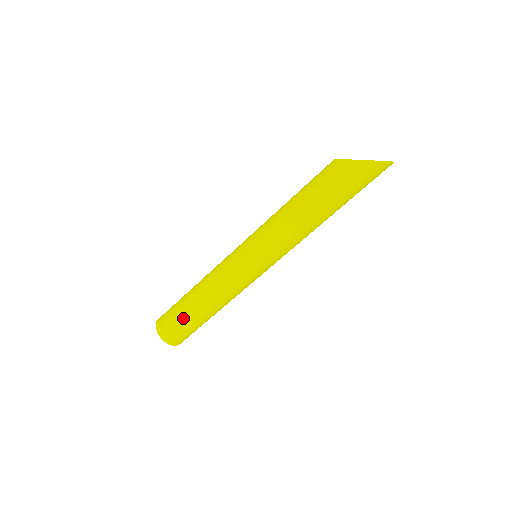
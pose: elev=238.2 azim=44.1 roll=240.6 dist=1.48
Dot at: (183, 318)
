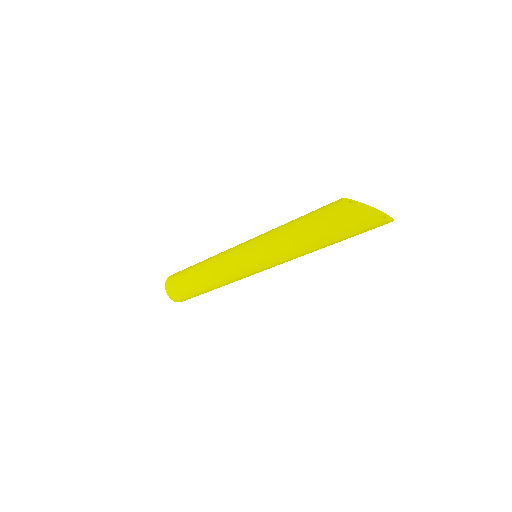
Dot at: (185, 284)
